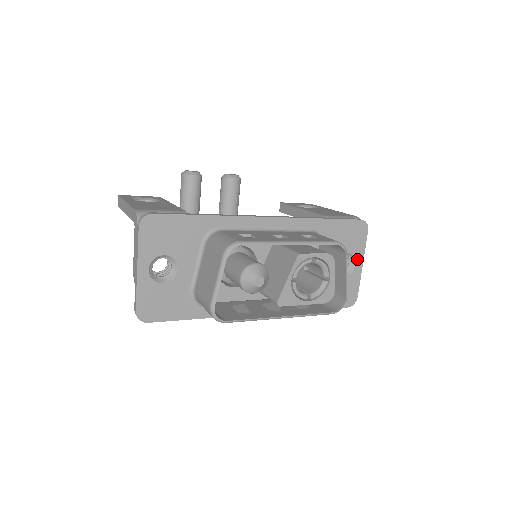
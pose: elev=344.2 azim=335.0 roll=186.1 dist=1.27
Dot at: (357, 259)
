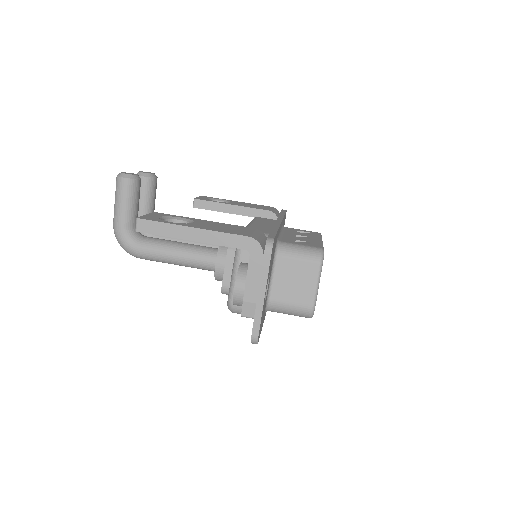
Dot at: occluded
